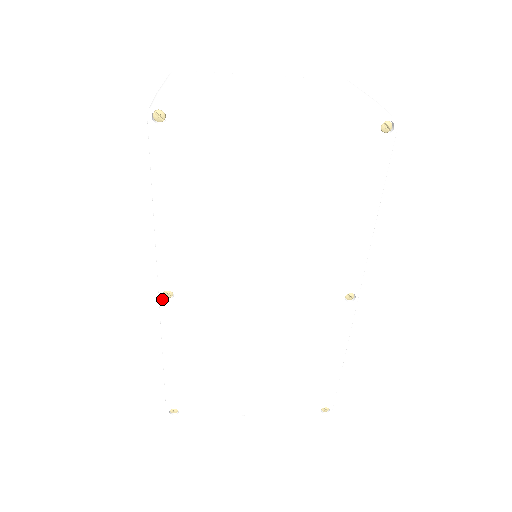
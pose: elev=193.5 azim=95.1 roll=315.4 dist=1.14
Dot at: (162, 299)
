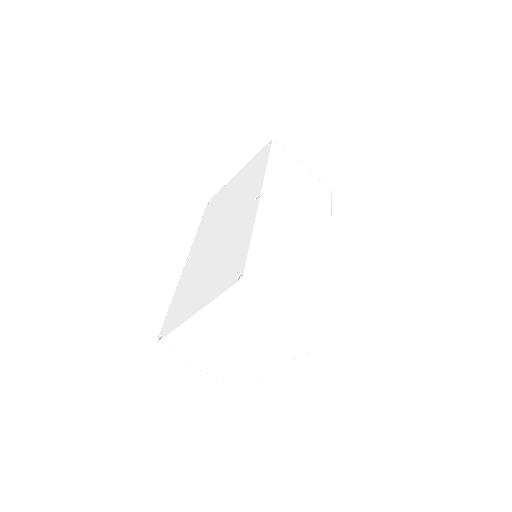
Dot at: (186, 262)
